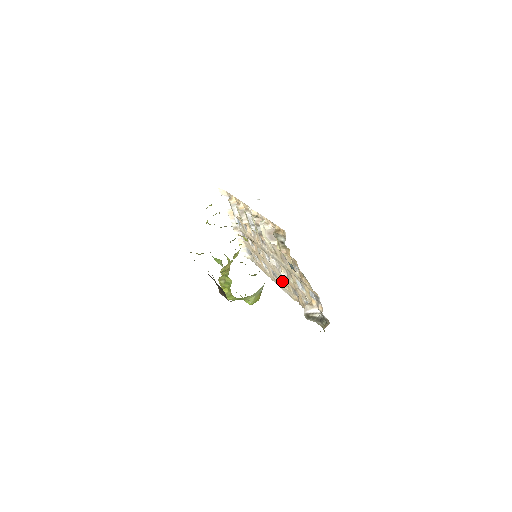
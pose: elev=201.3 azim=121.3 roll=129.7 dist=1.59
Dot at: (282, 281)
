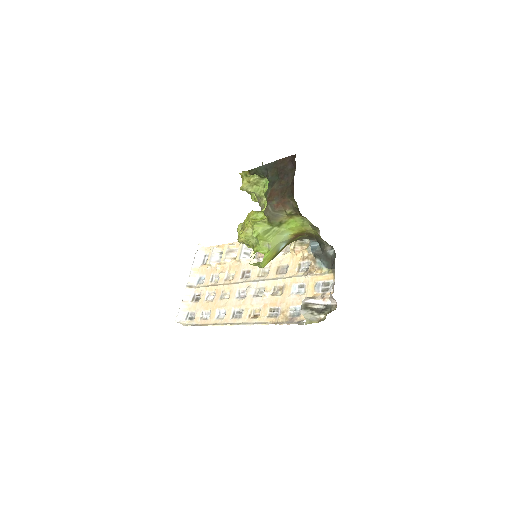
Dot at: (250, 313)
